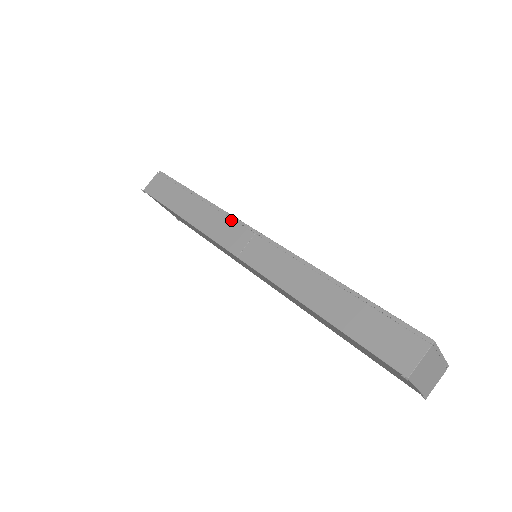
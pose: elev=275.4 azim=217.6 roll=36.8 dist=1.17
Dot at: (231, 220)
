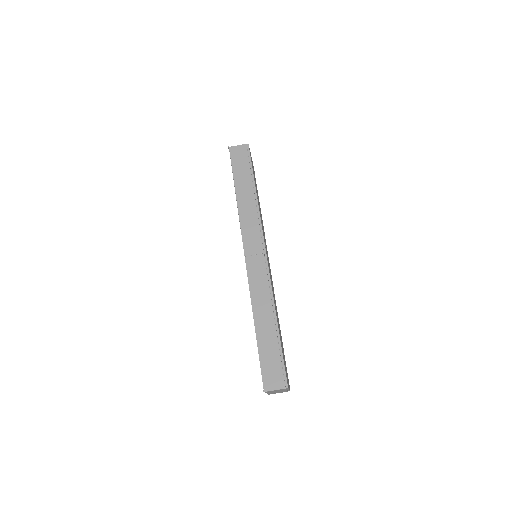
Dot at: (259, 230)
